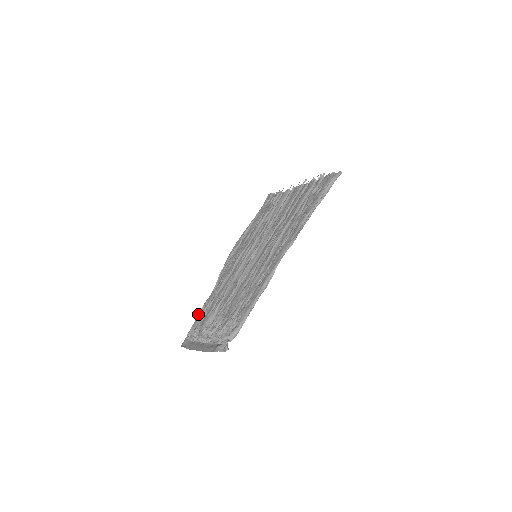
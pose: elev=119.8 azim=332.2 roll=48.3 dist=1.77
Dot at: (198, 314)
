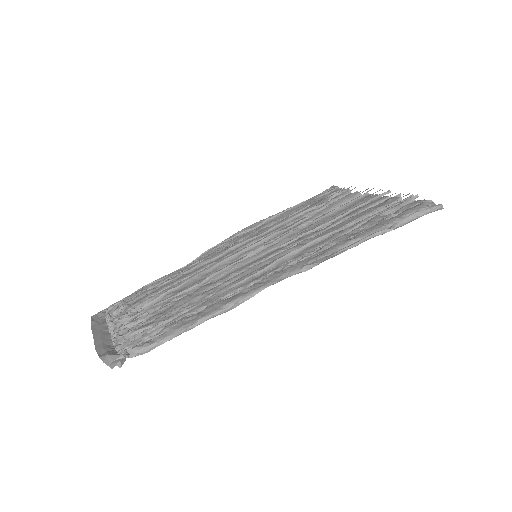
Dot at: (143, 287)
